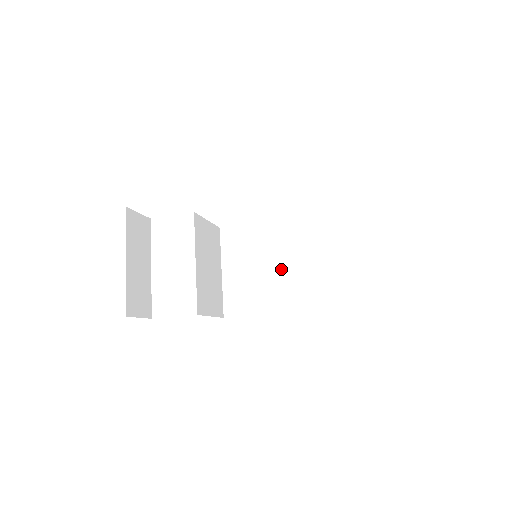
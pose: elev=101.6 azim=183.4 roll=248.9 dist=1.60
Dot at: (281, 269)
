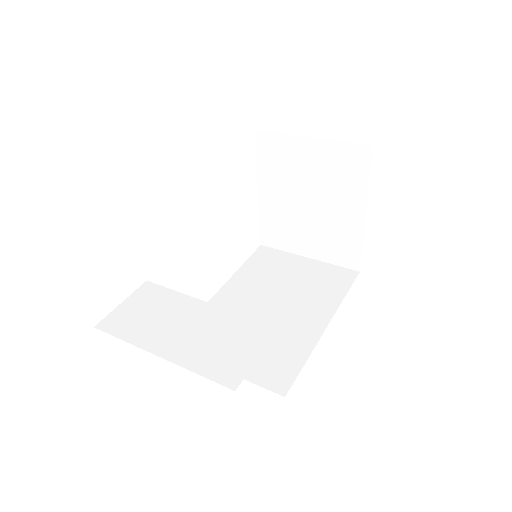
Dot at: (272, 312)
